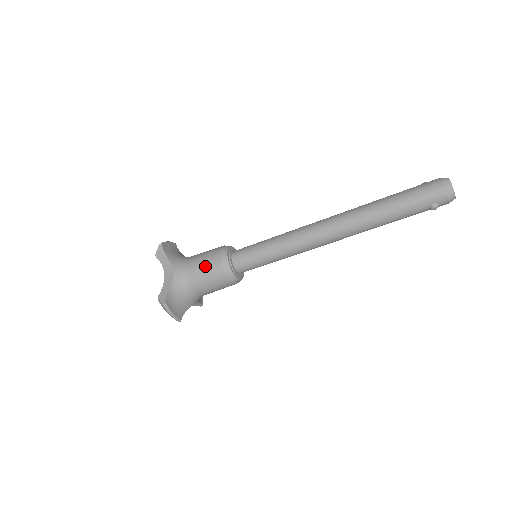
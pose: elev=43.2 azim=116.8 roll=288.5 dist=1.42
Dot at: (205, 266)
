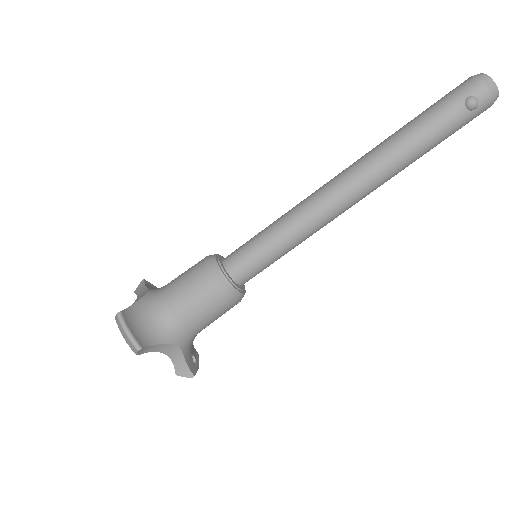
Dot at: (186, 272)
